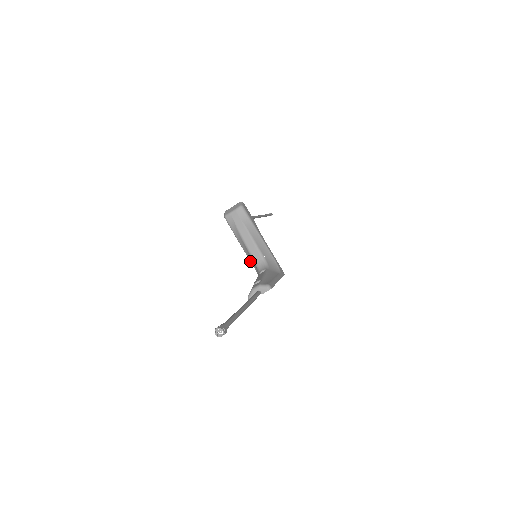
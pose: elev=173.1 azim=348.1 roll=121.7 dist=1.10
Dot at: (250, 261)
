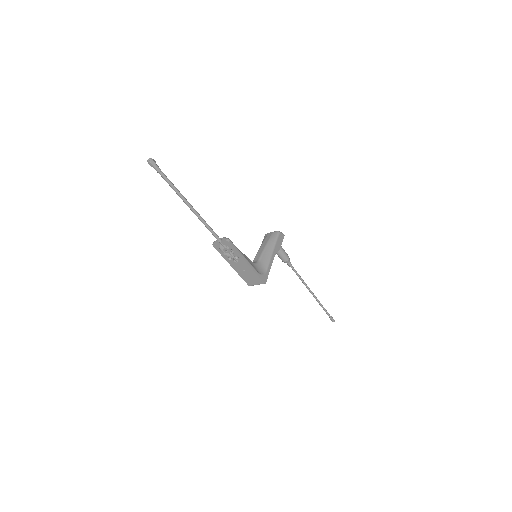
Dot at: occluded
